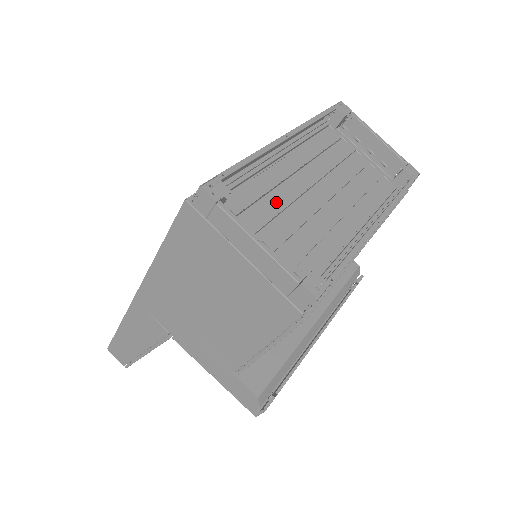
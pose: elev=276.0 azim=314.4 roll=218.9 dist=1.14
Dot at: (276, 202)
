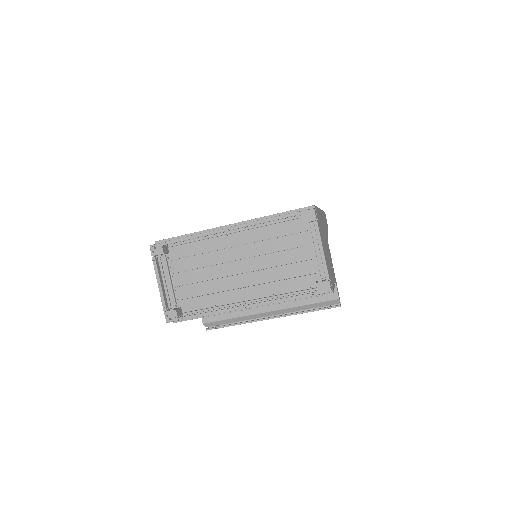
Dot at: (208, 260)
